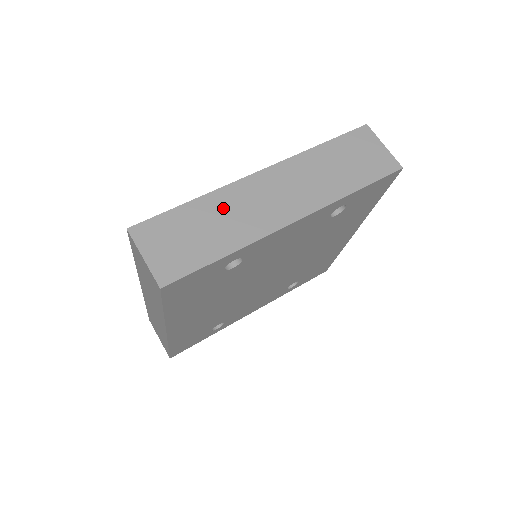
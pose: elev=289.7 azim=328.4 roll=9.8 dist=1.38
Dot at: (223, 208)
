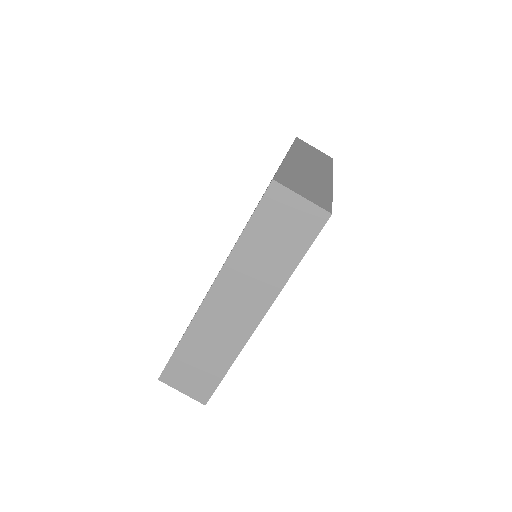
Dot at: (204, 337)
